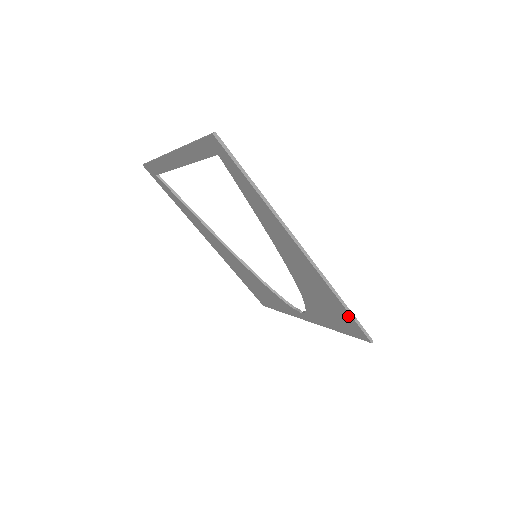
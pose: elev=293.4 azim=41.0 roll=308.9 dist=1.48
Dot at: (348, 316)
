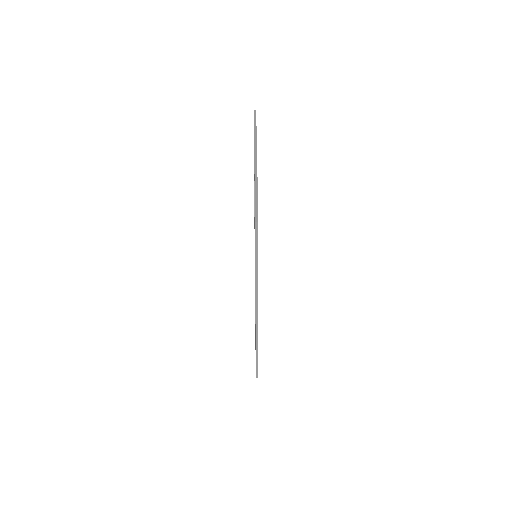
Dot at: occluded
